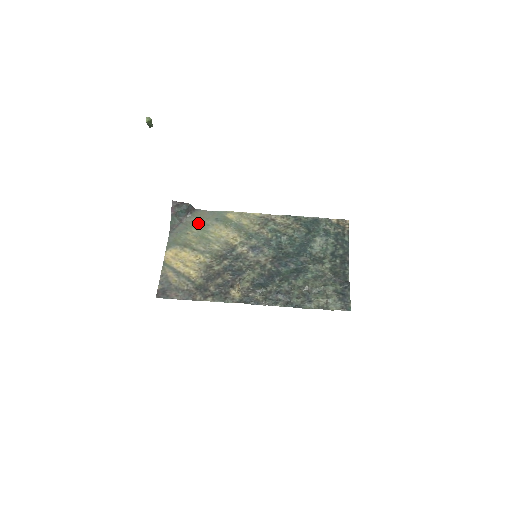
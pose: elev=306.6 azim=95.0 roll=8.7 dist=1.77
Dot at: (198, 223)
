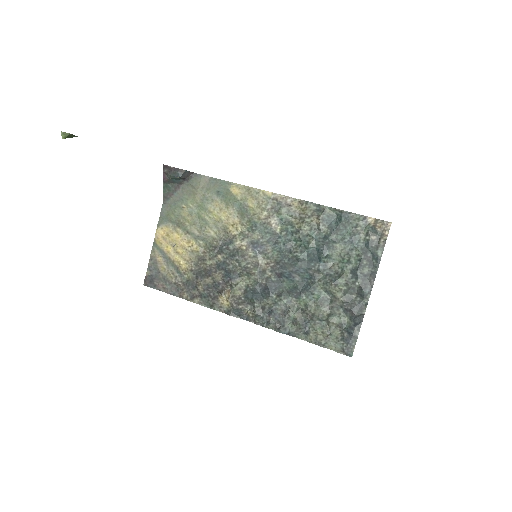
Dot at: (196, 194)
